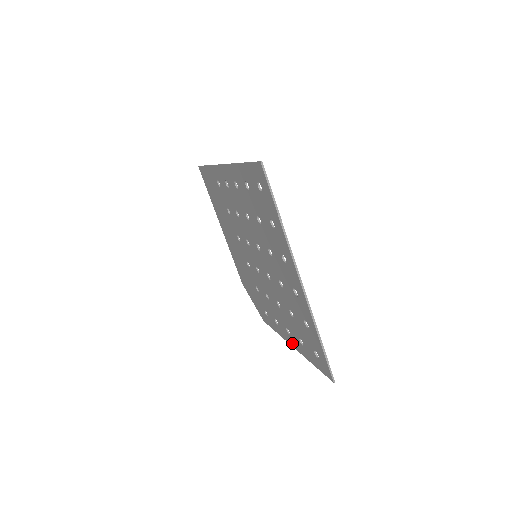
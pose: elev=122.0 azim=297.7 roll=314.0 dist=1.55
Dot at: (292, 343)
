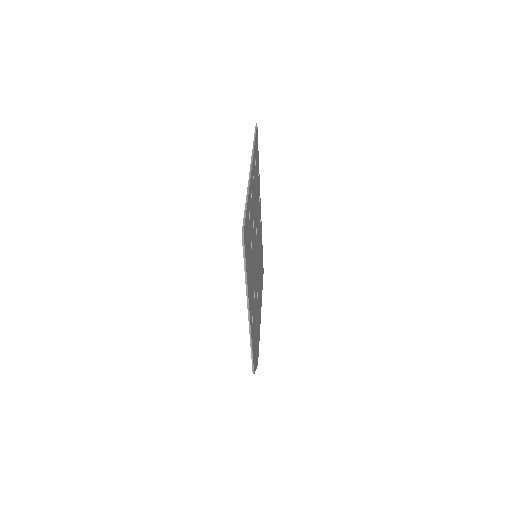
Dot at: occluded
